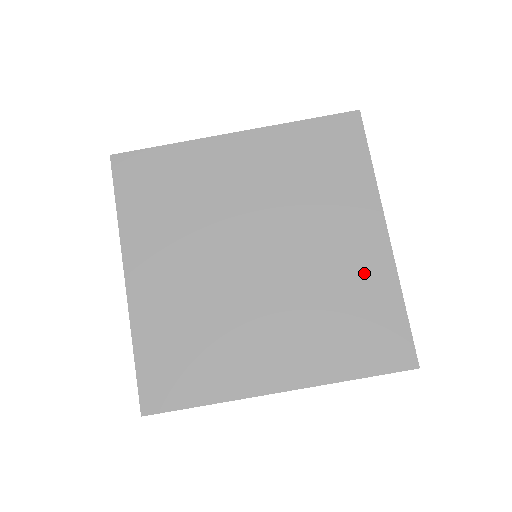
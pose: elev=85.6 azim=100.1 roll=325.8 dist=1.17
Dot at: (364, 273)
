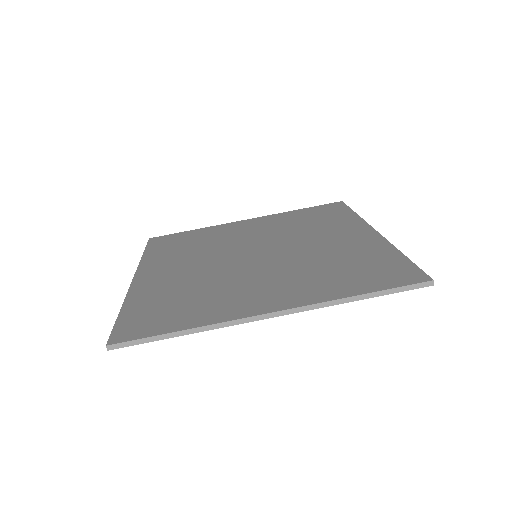
Dot at: (358, 247)
